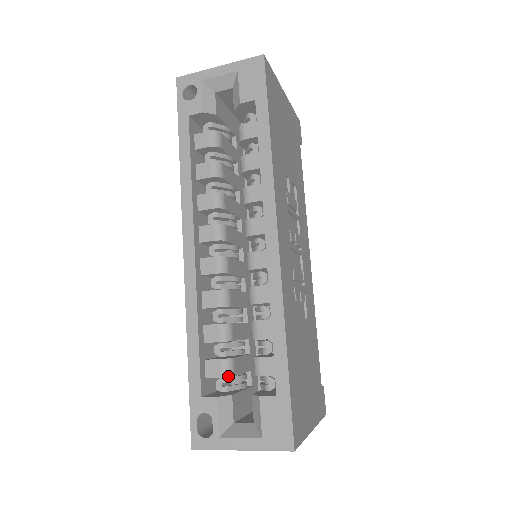
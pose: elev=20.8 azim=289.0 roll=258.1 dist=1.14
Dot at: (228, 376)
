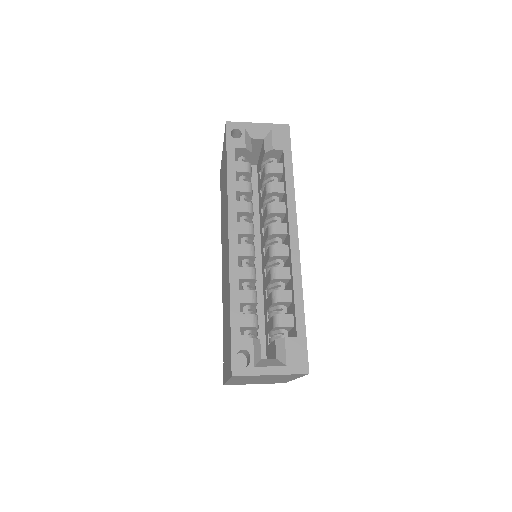
Dot at: (256, 327)
